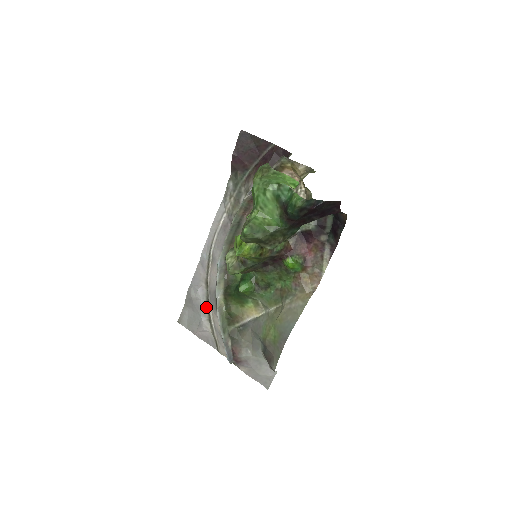
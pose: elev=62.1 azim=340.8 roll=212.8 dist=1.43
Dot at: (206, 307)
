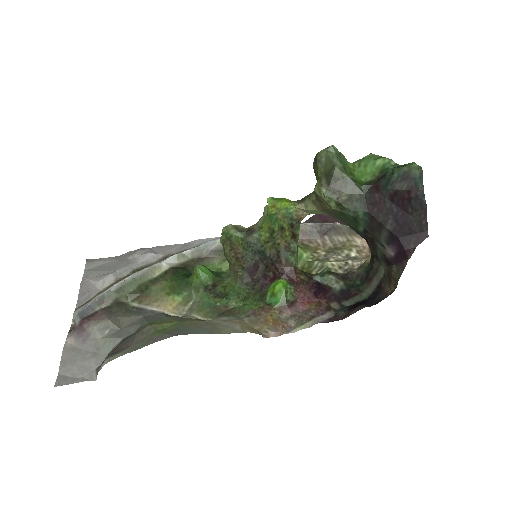
Dot at: (133, 270)
